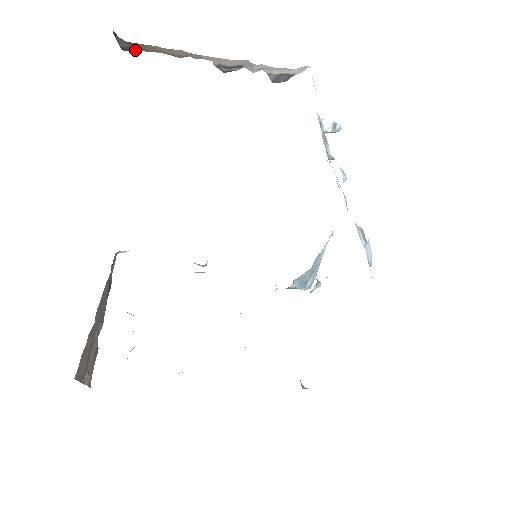
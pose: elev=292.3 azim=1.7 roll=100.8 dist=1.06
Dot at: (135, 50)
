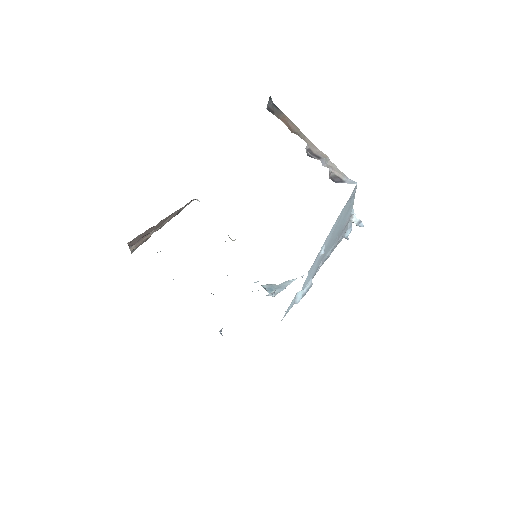
Dot at: (273, 113)
